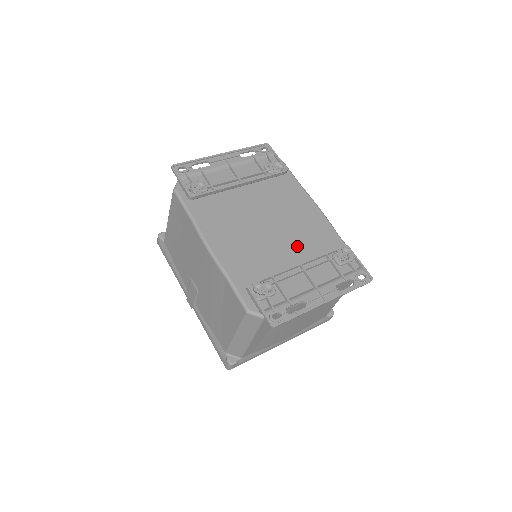
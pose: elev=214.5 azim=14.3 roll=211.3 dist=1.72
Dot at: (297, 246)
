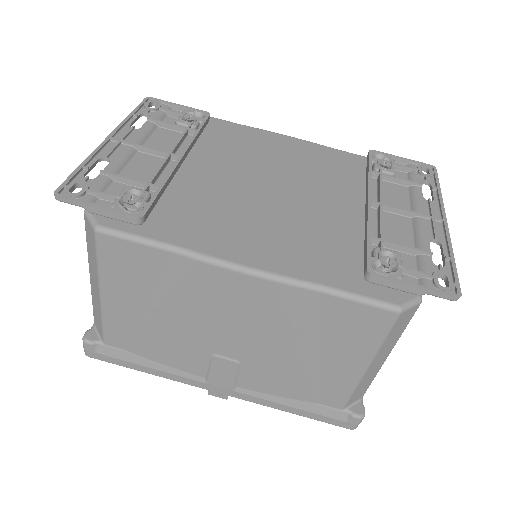
Dot at: (328, 189)
